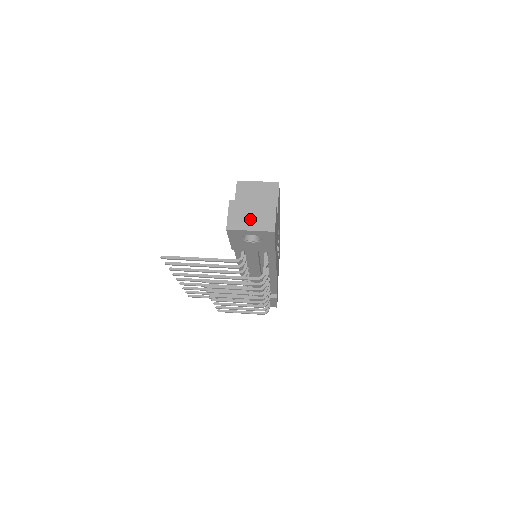
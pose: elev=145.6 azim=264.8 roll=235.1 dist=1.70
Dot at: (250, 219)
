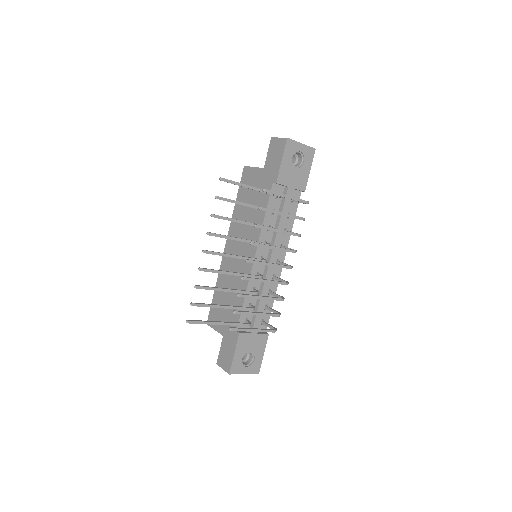
Dot at: occluded
